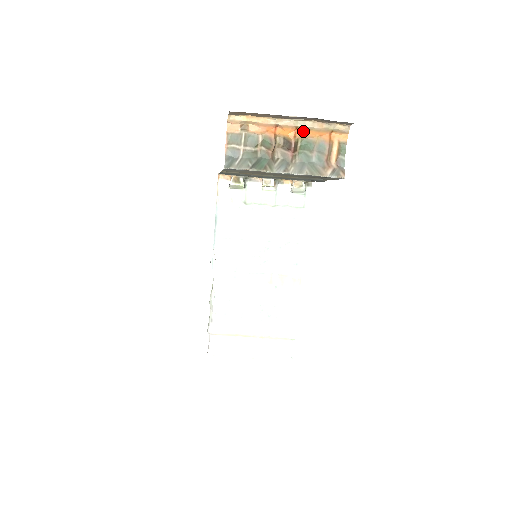
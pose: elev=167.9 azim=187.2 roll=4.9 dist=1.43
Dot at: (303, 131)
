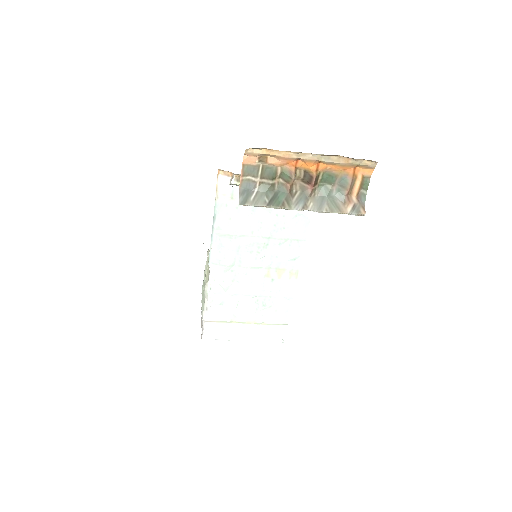
Dot at: (326, 165)
